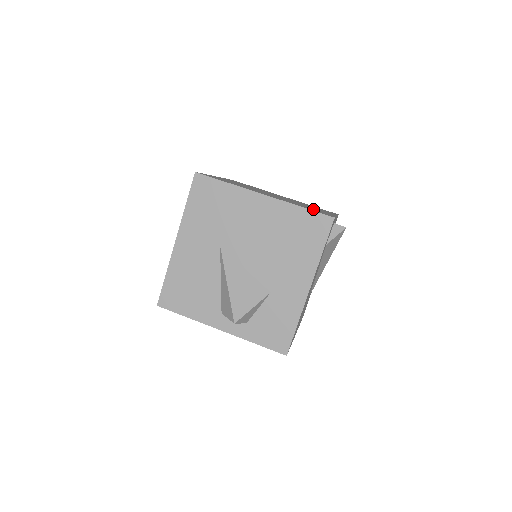
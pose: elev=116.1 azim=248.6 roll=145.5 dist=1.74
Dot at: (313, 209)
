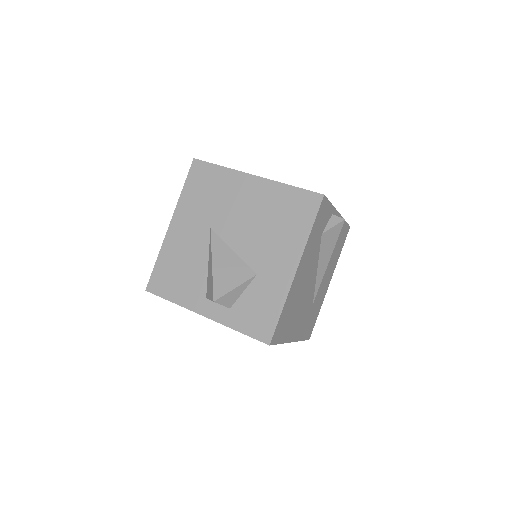
Dot at: occluded
